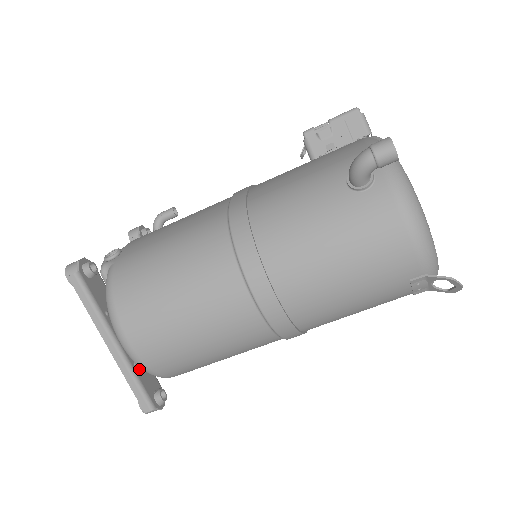
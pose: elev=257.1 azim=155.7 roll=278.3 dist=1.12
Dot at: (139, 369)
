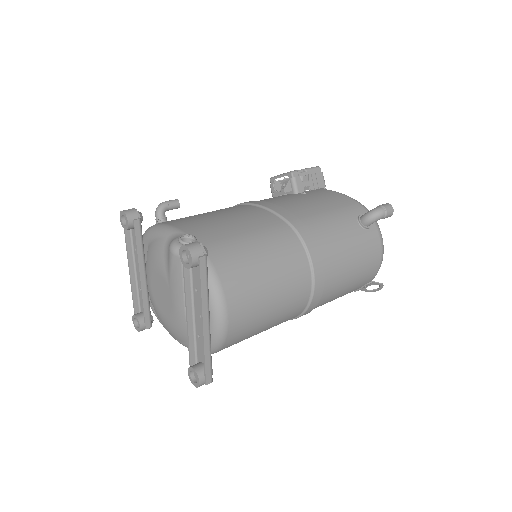
Dot at: occluded
